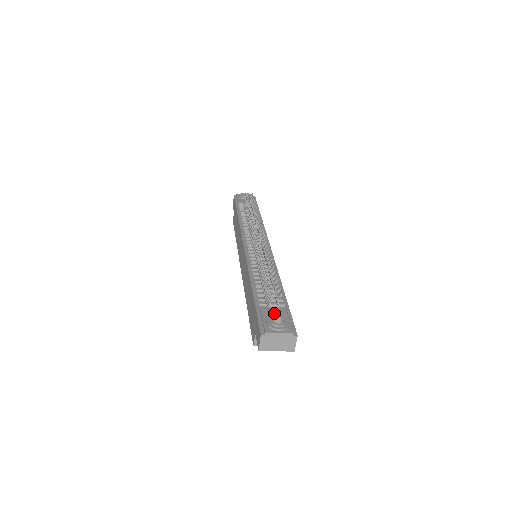
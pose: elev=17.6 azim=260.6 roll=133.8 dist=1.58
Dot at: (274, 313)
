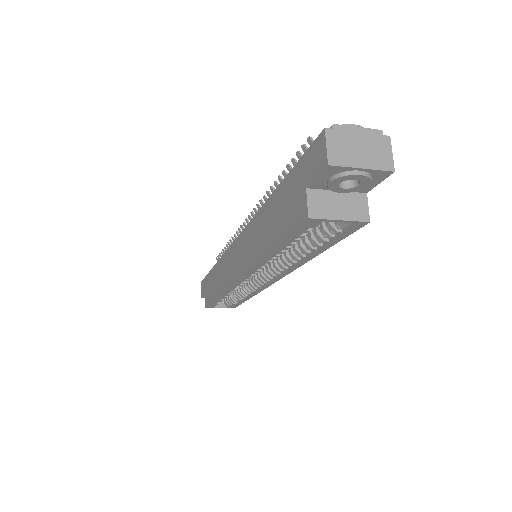
Dot at: occluded
